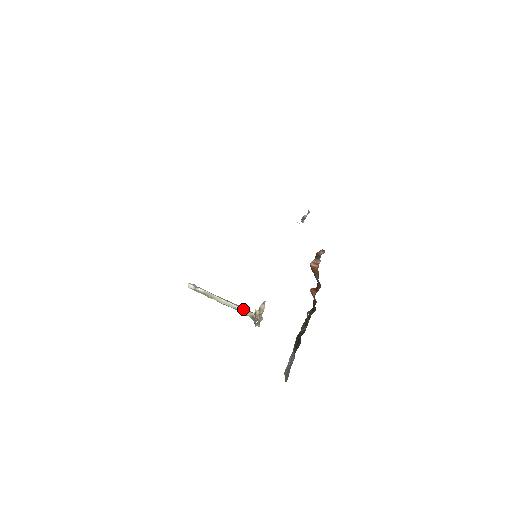
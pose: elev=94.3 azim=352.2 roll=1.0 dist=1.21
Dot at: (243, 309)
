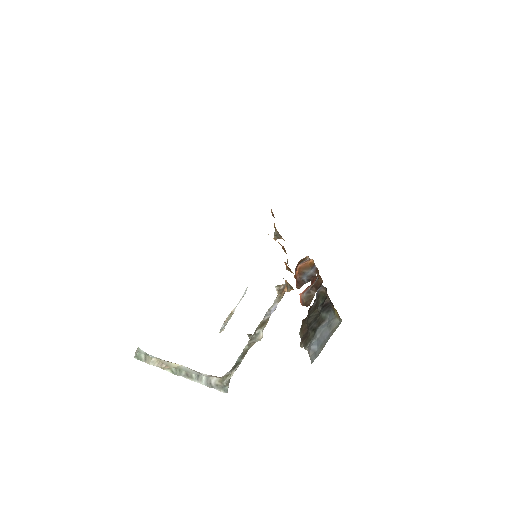
Dot at: (208, 375)
